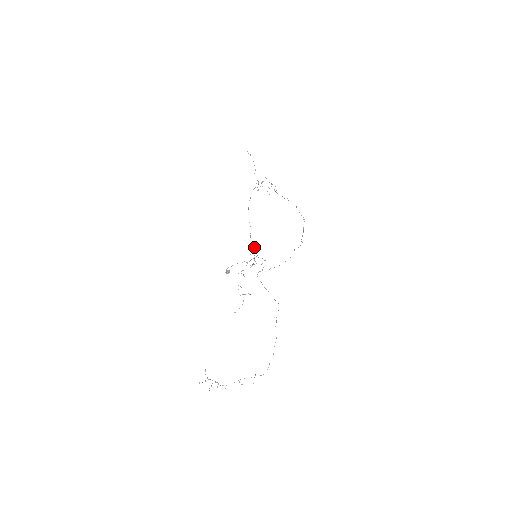
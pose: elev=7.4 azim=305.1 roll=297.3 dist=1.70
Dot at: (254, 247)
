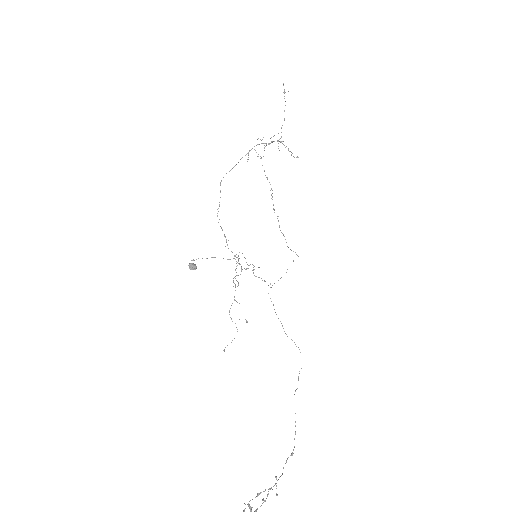
Dot at: occluded
